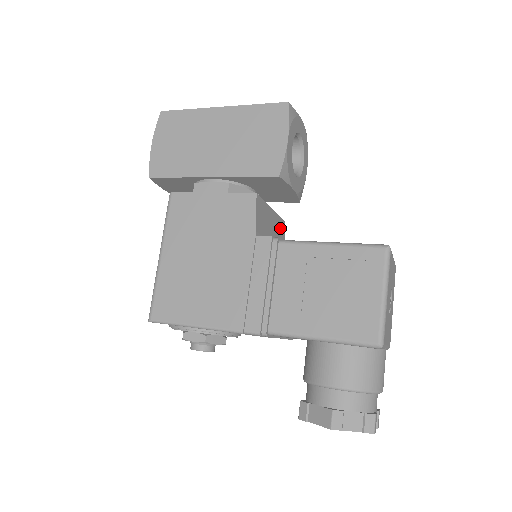
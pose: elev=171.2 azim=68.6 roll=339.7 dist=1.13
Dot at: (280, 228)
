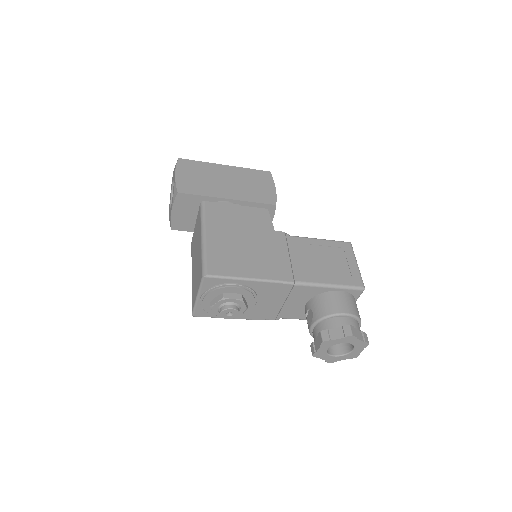
Dot at: occluded
